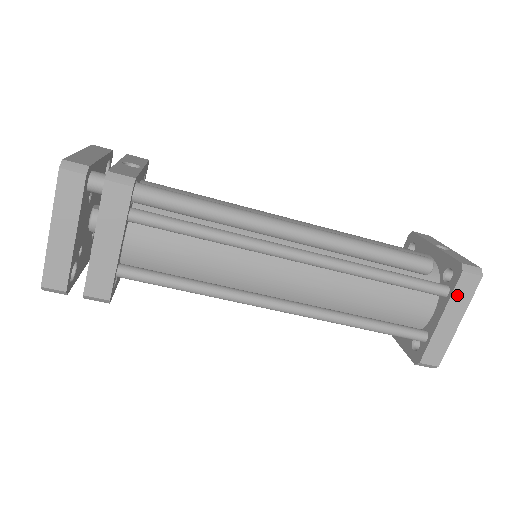
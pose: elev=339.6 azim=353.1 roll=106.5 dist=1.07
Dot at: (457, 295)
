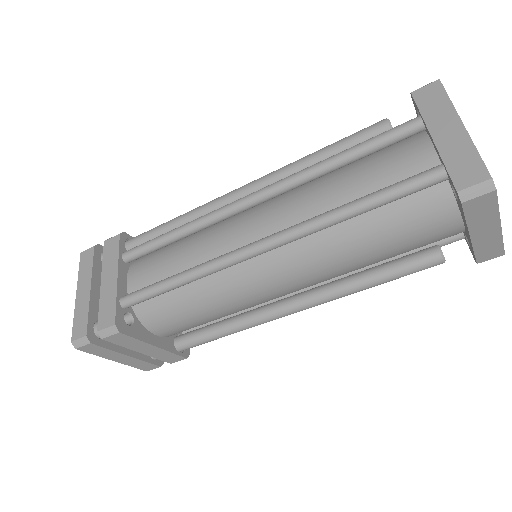
Dot at: (428, 110)
